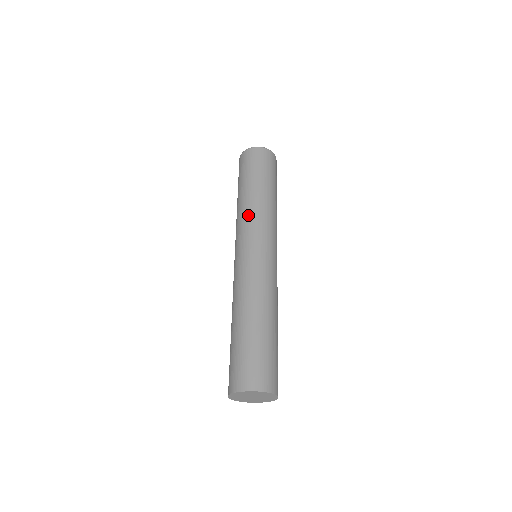
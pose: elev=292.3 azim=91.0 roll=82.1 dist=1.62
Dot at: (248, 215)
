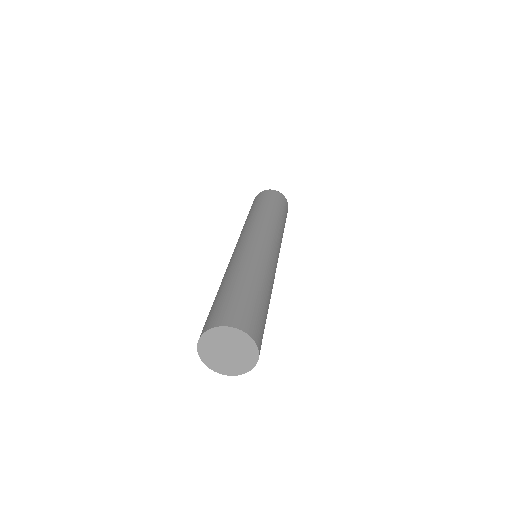
Dot at: (252, 221)
